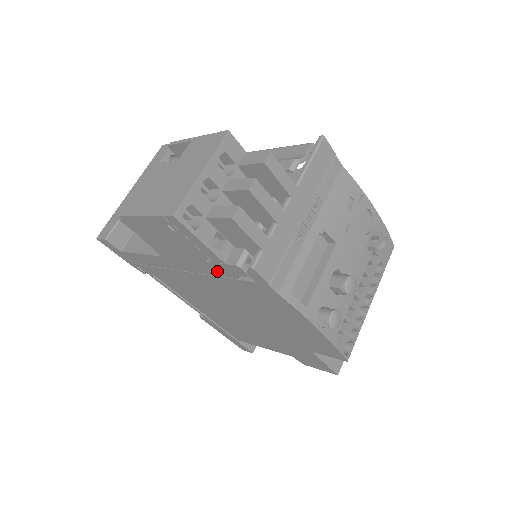
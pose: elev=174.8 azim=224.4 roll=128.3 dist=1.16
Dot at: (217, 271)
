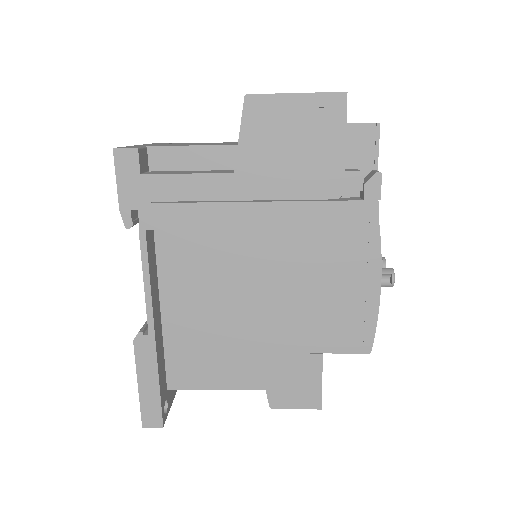
Dot at: (316, 188)
